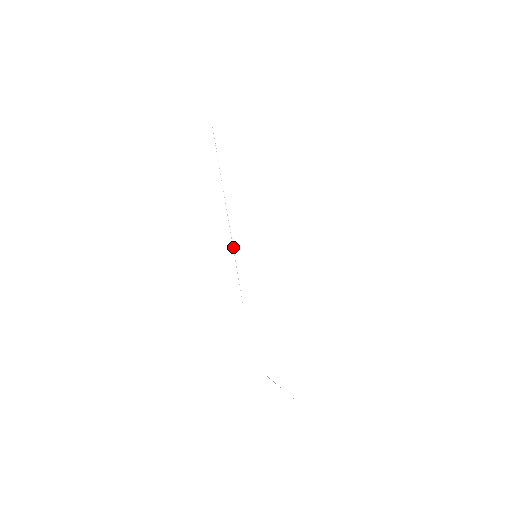
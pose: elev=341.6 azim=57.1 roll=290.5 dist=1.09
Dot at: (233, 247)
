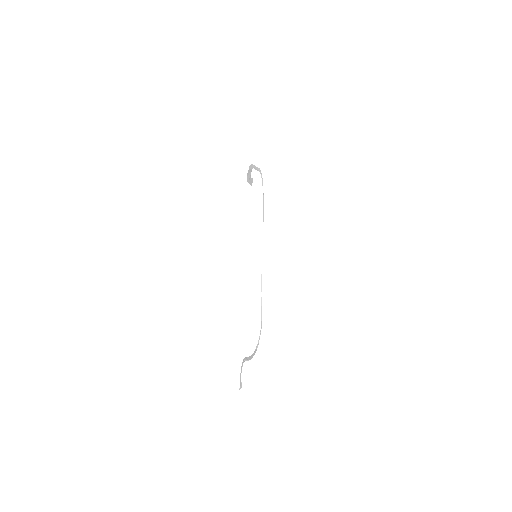
Dot at: (262, 259)
